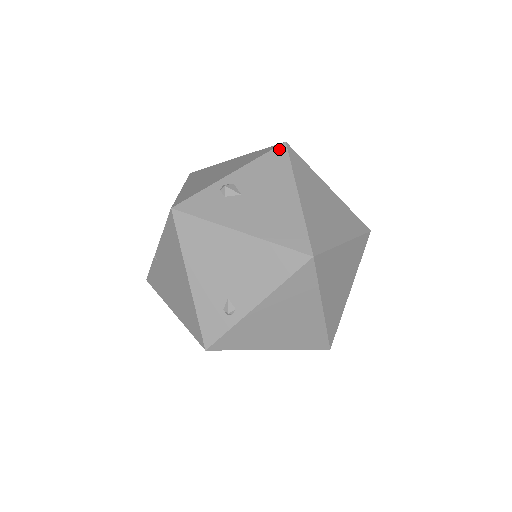
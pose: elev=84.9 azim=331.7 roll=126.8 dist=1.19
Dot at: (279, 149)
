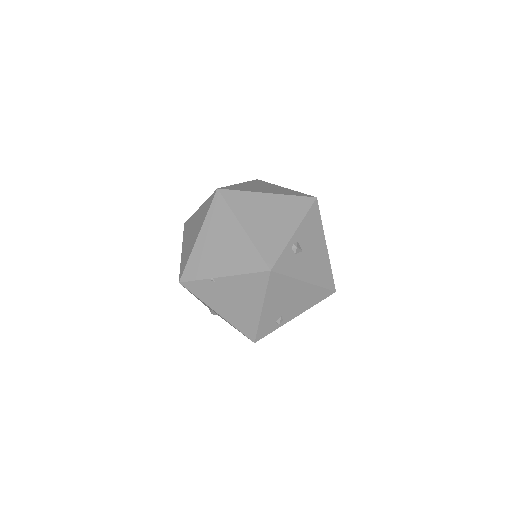
Dot at: (315, 205)
